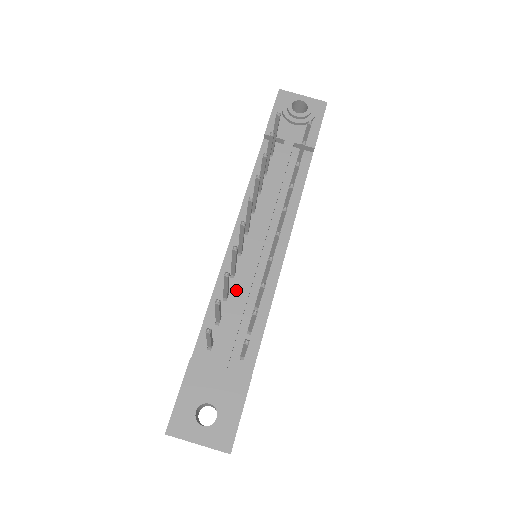
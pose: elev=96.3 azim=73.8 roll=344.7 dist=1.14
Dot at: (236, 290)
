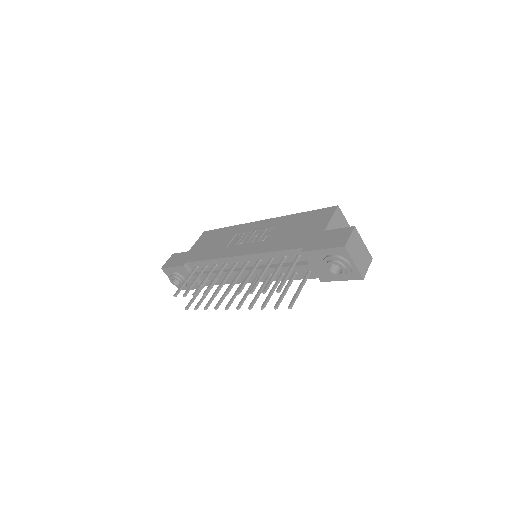
Dot at: occluded
